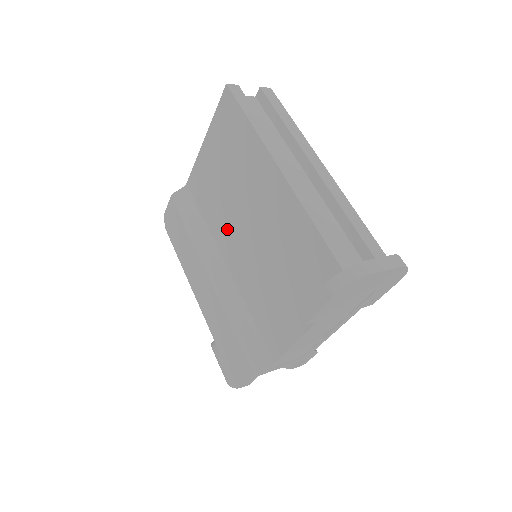
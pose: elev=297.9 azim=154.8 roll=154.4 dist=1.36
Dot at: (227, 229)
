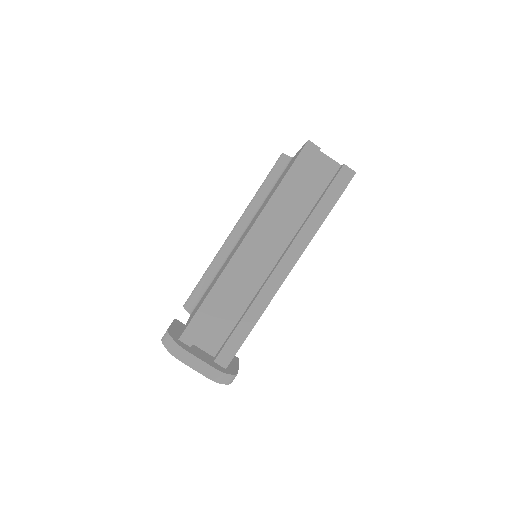
Dot at: occluded
